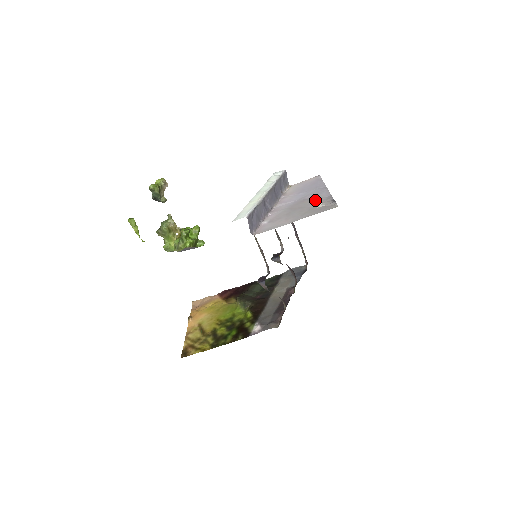
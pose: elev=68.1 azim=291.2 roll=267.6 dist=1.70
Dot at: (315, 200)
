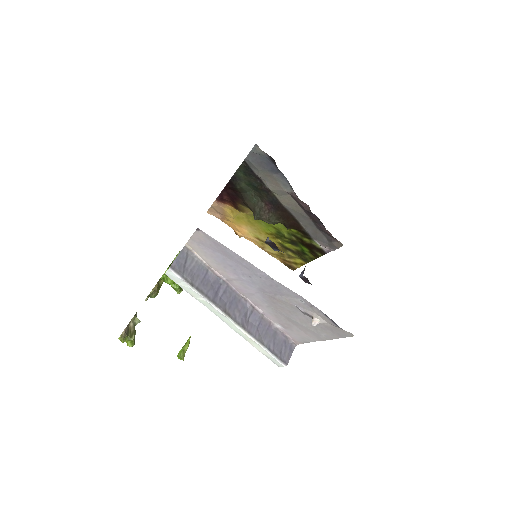
Dot at: (293, 305)
